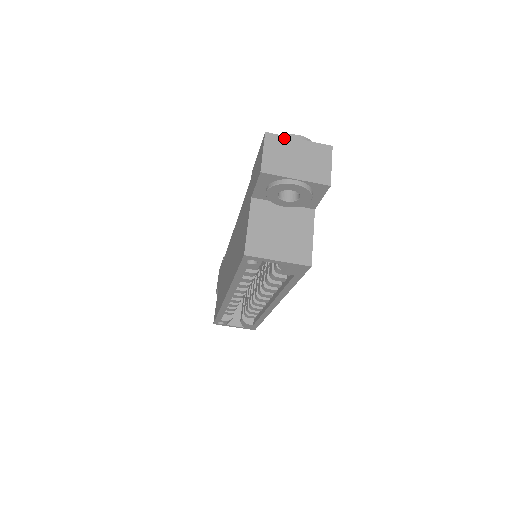
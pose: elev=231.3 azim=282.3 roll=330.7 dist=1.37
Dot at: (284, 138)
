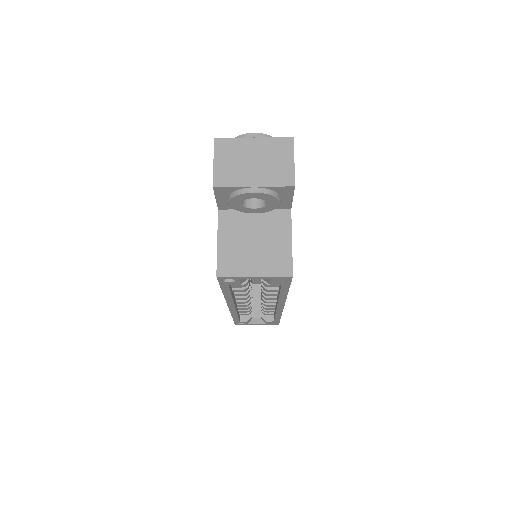
Dot at: (236, 140)
